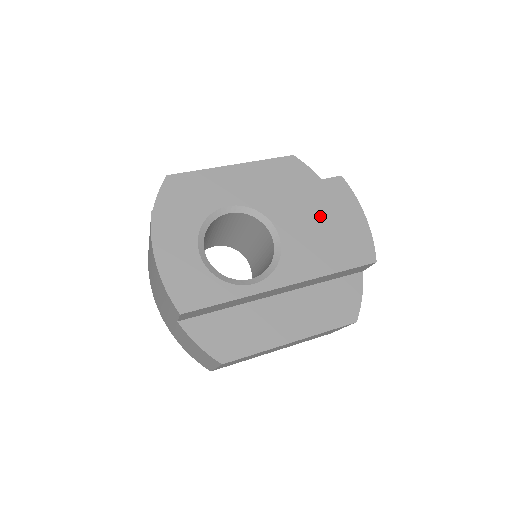
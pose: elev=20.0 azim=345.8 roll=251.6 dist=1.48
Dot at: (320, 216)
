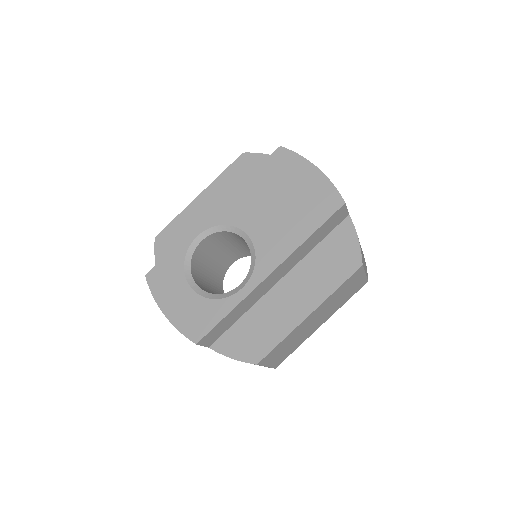
Dot at: (275, 195)
